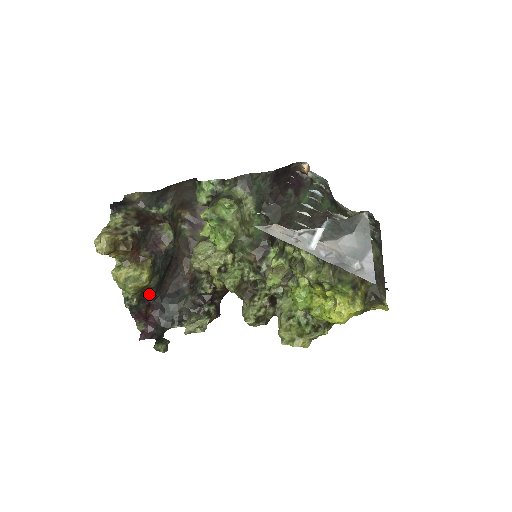
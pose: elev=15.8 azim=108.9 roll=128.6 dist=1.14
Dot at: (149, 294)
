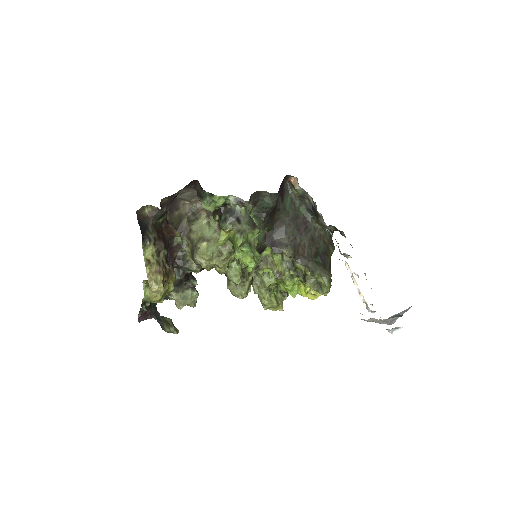
Dot at: occluded
